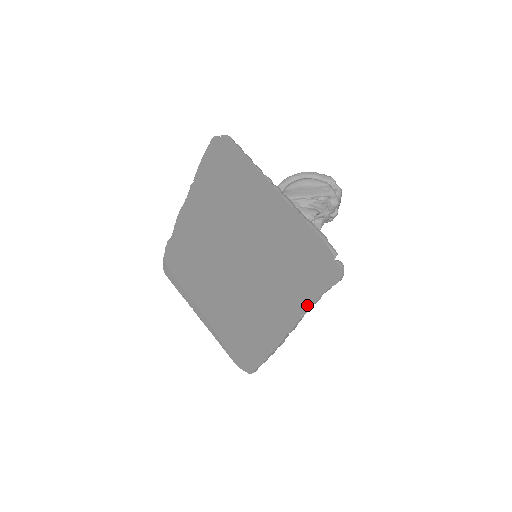
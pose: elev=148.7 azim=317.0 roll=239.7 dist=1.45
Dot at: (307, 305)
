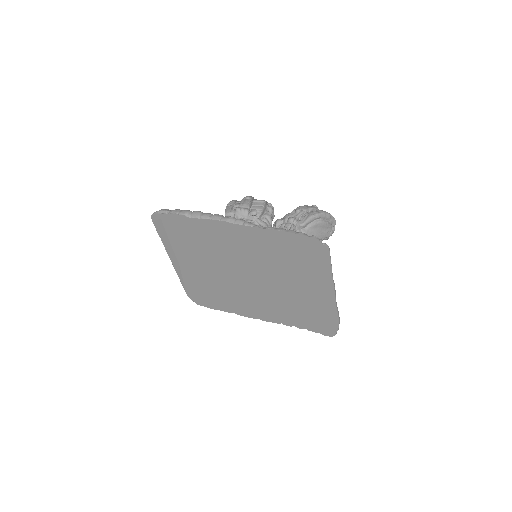
Dot at: (292, 325)
